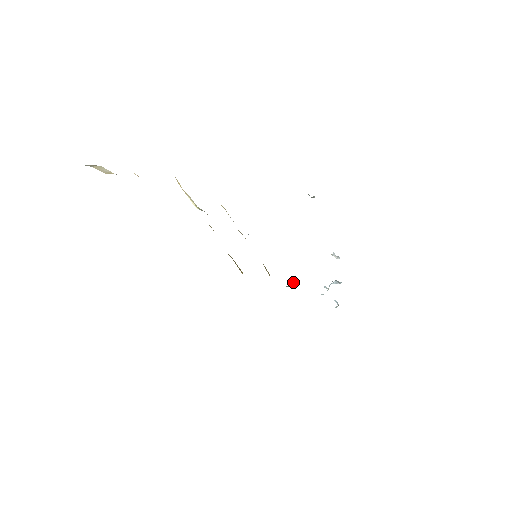
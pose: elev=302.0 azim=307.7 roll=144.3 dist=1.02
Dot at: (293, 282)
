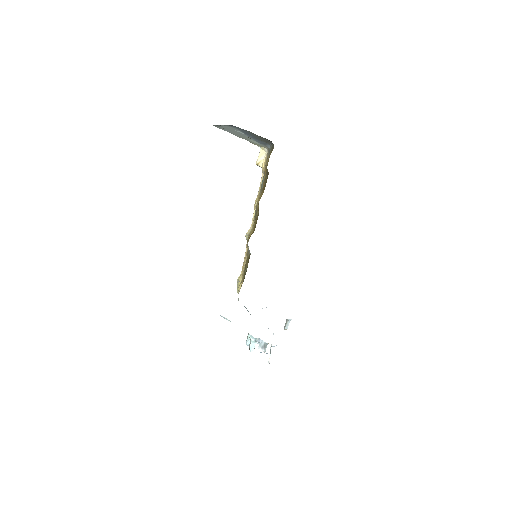
Dot at: occluded
